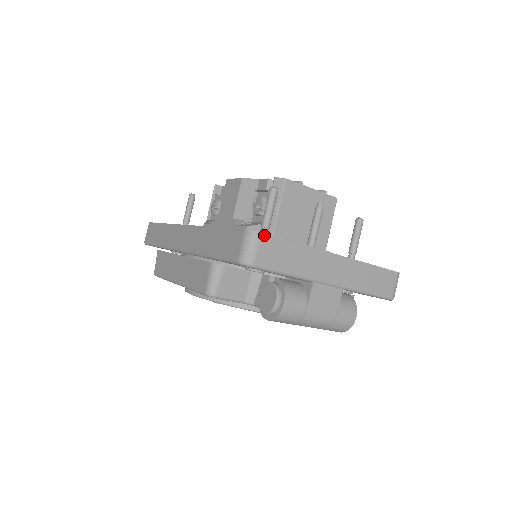
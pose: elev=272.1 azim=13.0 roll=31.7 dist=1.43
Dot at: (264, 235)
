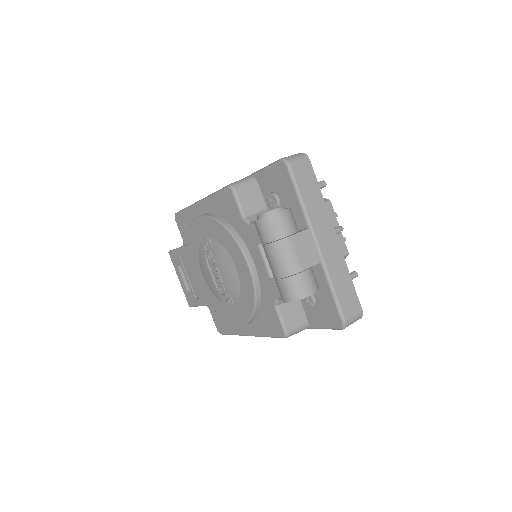
Dot at: (310, 162)
